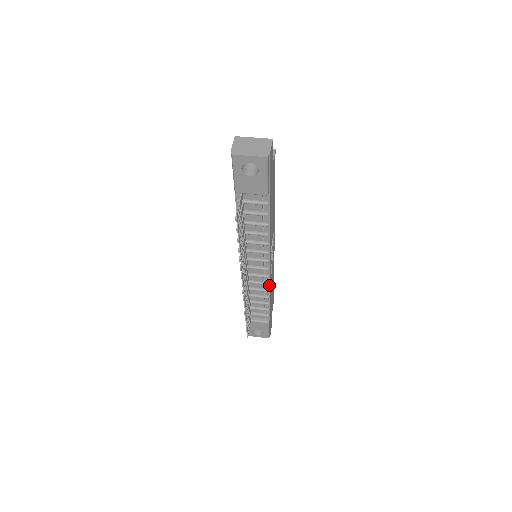
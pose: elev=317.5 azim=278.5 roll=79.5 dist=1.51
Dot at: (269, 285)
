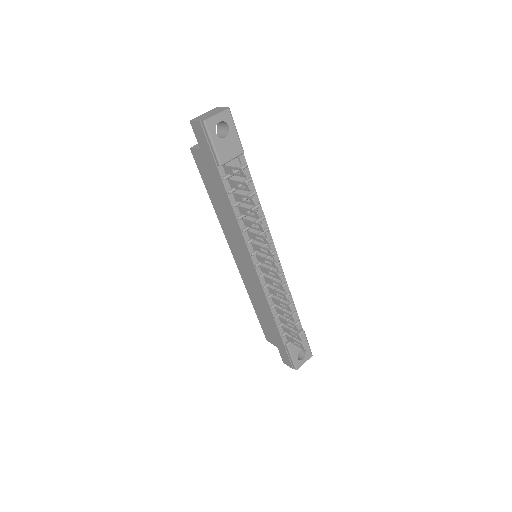
Dot at: (283, 276)
